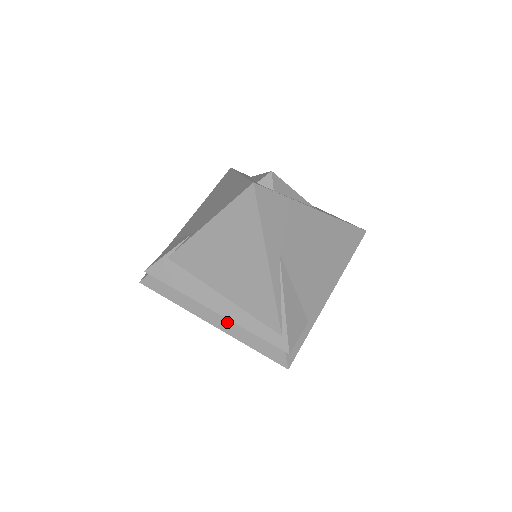
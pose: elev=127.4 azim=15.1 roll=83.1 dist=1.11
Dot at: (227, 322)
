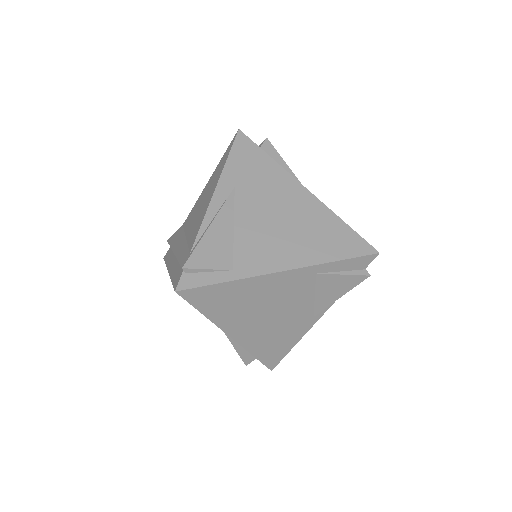
Dot at: (175, 262)
